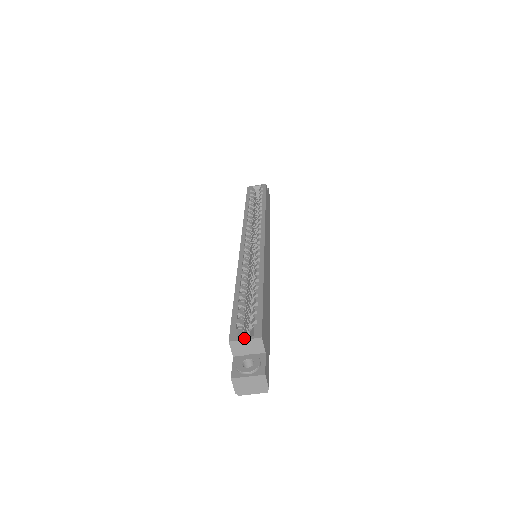
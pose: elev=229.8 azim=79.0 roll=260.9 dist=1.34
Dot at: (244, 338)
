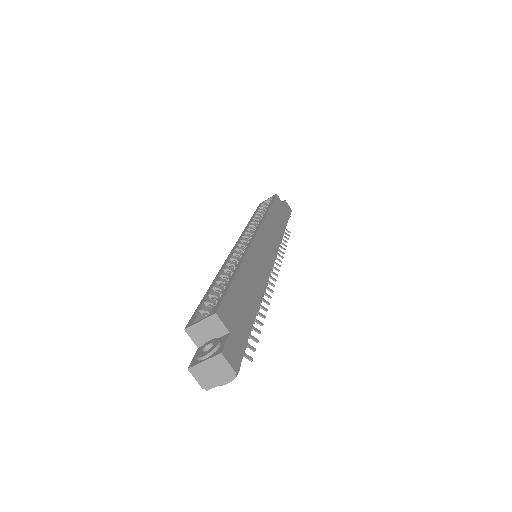
Dot at: (199, 320)
